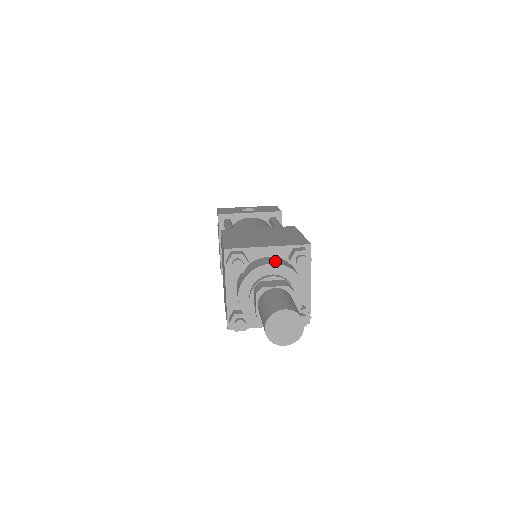
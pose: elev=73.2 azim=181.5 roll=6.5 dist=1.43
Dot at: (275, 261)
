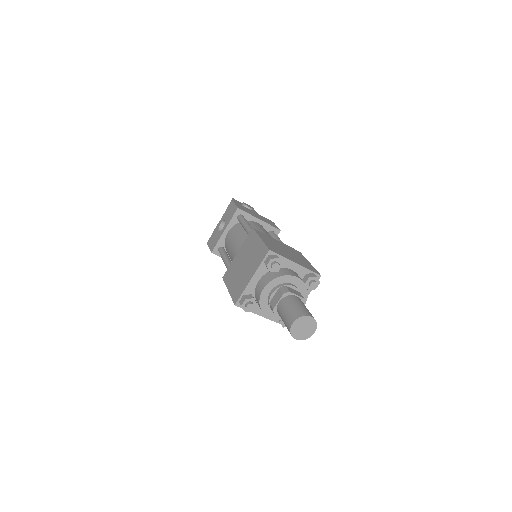
Dot at: (264, 283)
